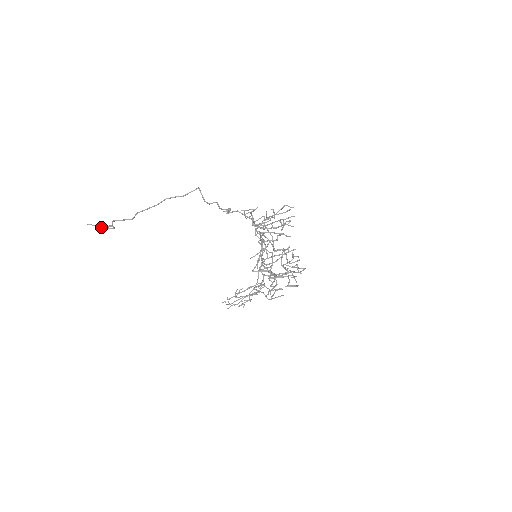
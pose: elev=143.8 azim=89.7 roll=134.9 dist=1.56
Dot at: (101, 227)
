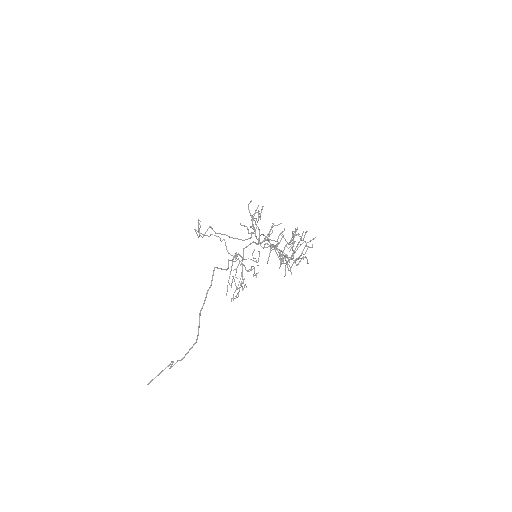
Dot at: occluded
